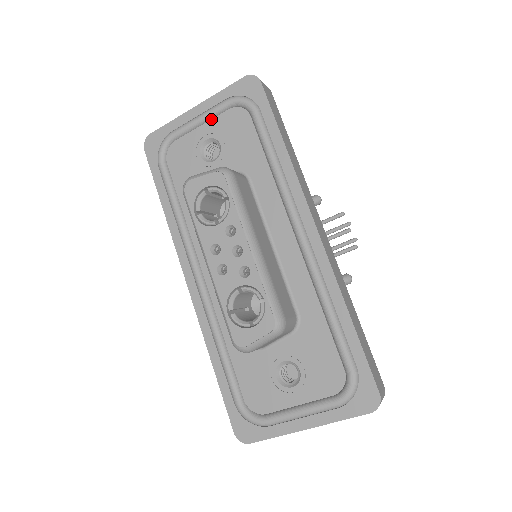
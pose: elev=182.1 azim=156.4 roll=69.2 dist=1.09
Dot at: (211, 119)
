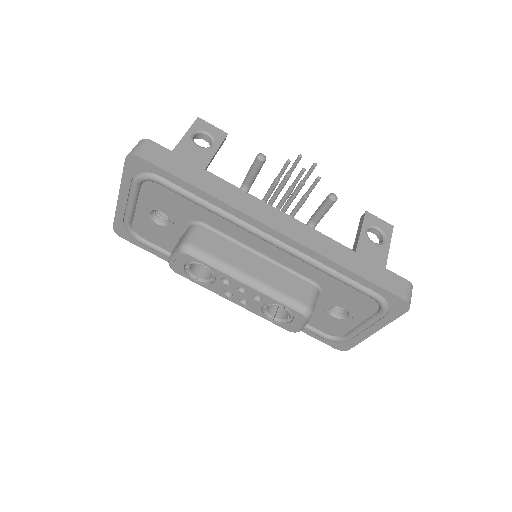
Dot at: (137, 199)
